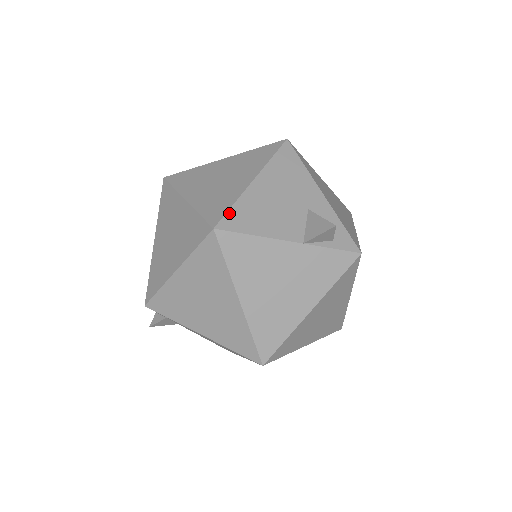
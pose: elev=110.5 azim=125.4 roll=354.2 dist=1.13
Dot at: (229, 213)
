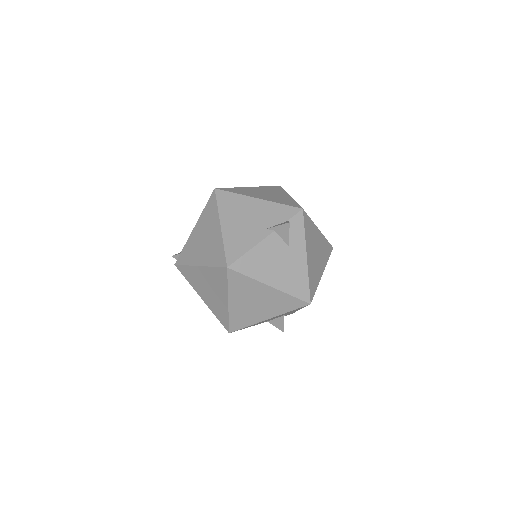
Dot at: occluded
